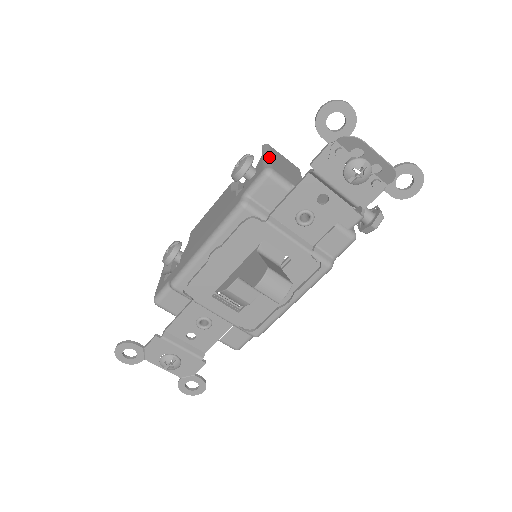
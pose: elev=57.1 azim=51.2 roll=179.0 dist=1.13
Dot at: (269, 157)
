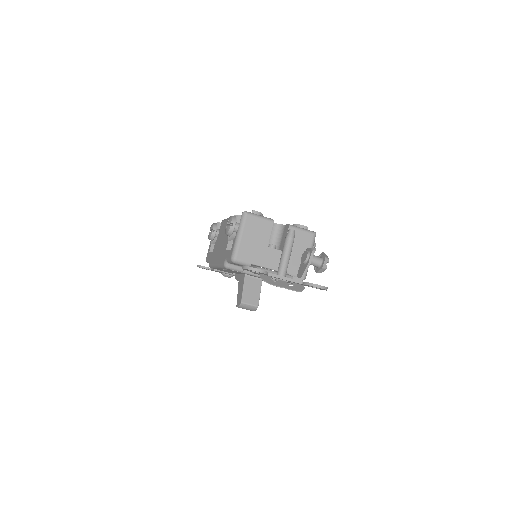
Dot at: (239, 239)
